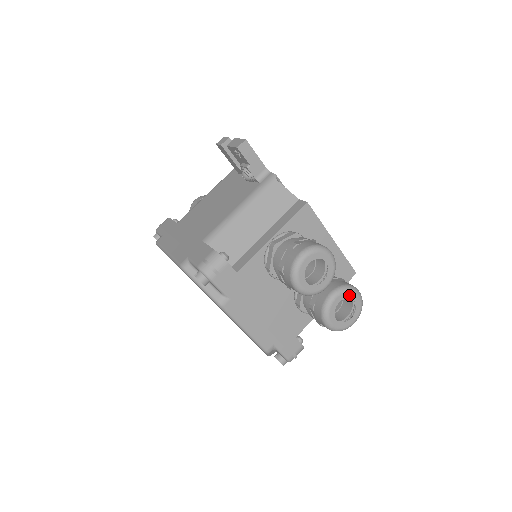
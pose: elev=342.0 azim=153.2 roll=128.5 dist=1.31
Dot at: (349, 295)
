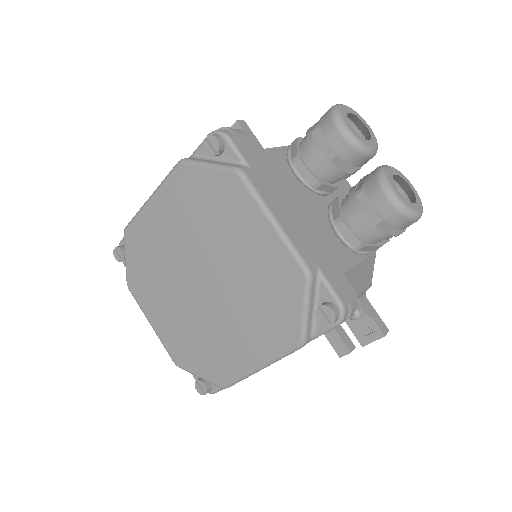
Dot at: (402, 176)
